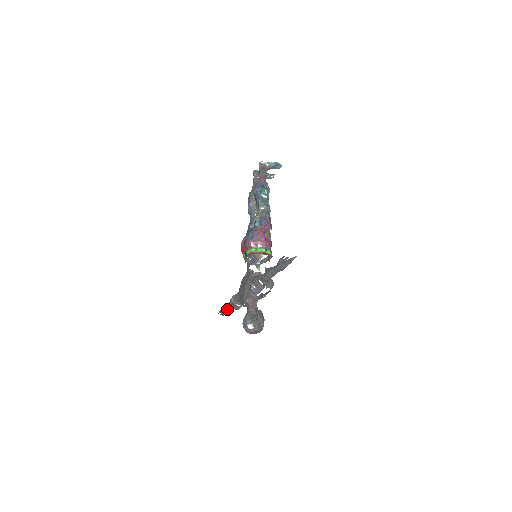
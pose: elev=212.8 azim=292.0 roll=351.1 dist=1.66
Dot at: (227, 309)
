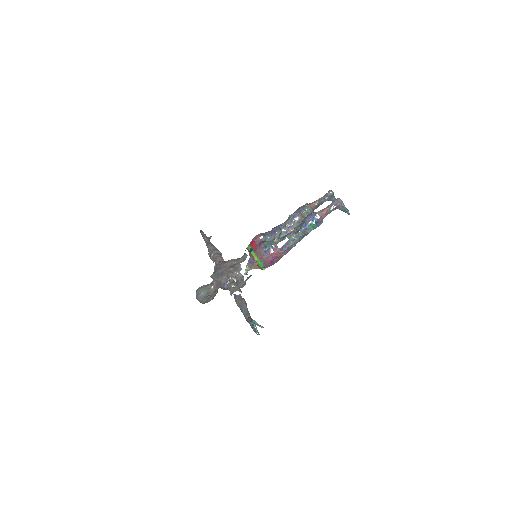
Dot at: (206, 243)
